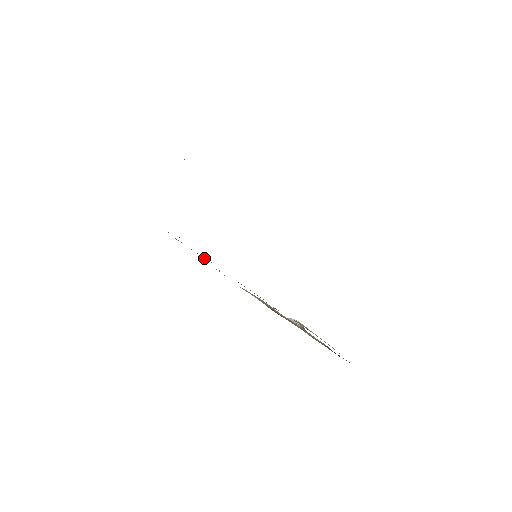
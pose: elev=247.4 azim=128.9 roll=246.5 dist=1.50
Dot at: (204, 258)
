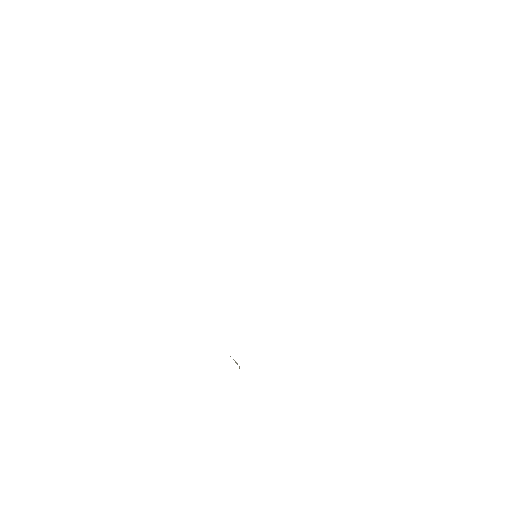
Dot at: occluded
